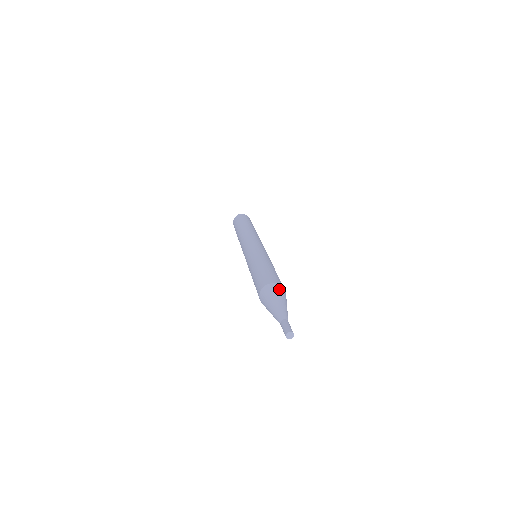
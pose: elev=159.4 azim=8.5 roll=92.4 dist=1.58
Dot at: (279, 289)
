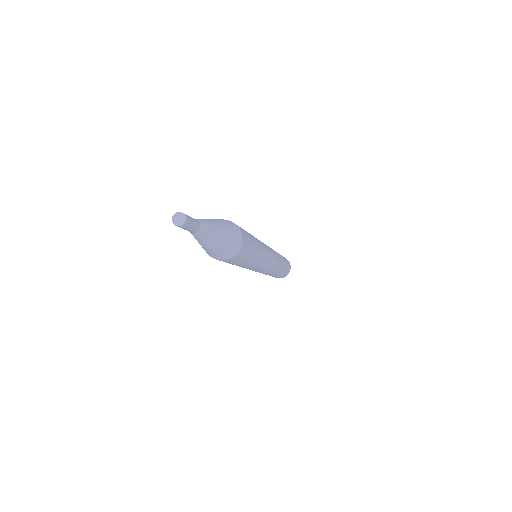
Dot at: occluded
